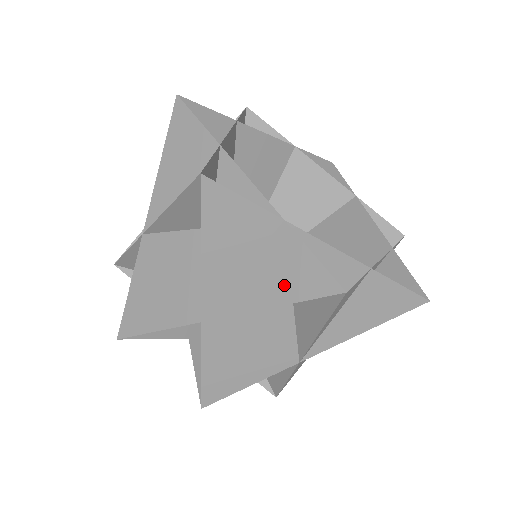
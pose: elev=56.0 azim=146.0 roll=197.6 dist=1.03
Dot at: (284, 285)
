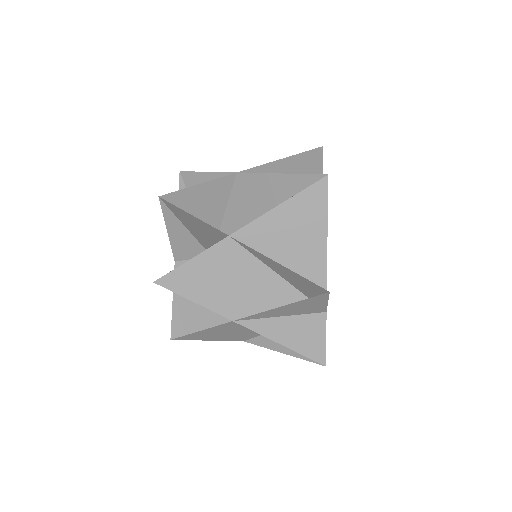
Dot at: (299, 341)
